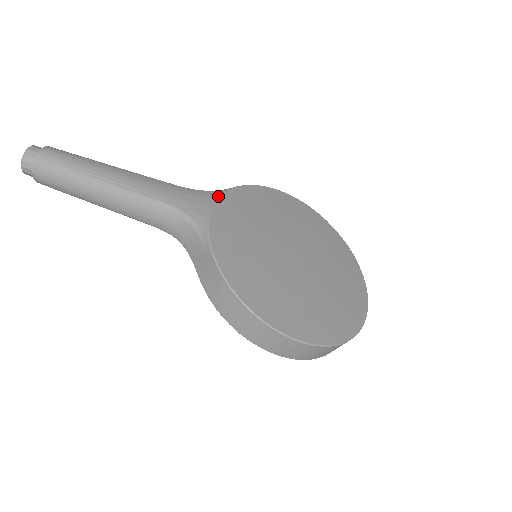
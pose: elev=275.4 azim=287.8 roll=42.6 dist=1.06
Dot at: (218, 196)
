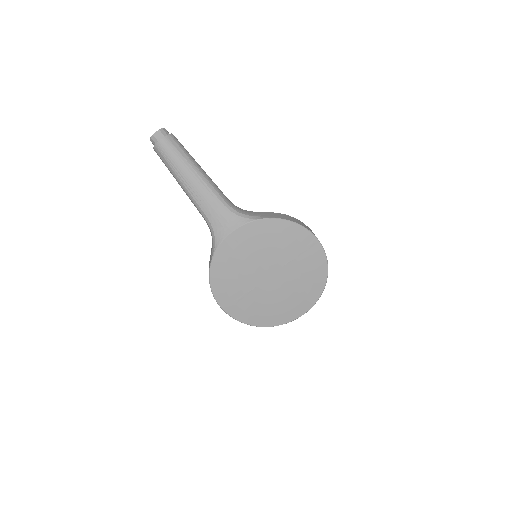
Dot at: (239, 226)
